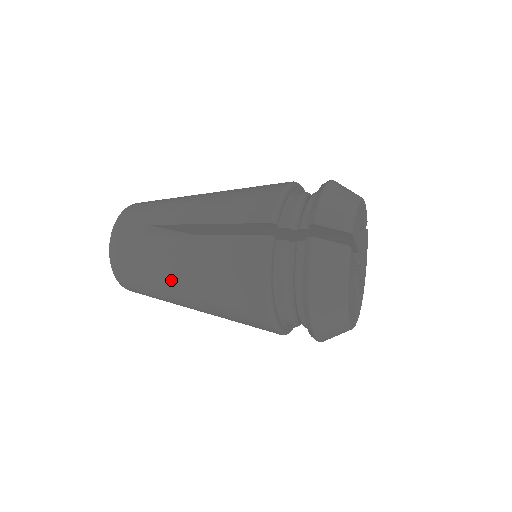
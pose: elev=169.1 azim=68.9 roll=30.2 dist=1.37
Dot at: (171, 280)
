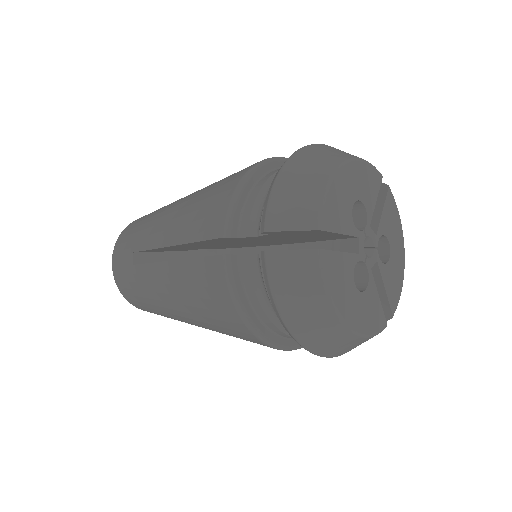
Dot at: (167, 309)
